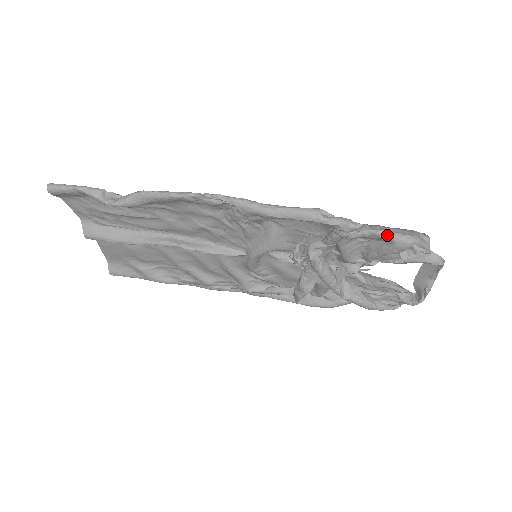
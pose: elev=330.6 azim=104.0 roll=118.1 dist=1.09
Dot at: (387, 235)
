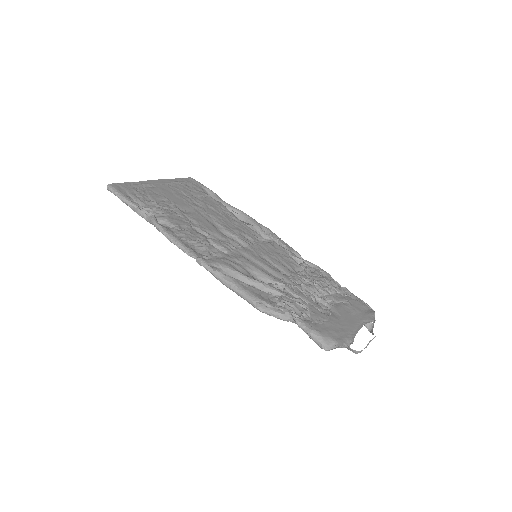
Dot at: occluded
